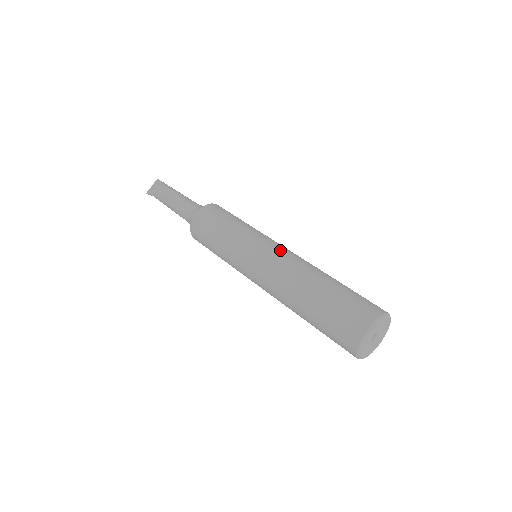
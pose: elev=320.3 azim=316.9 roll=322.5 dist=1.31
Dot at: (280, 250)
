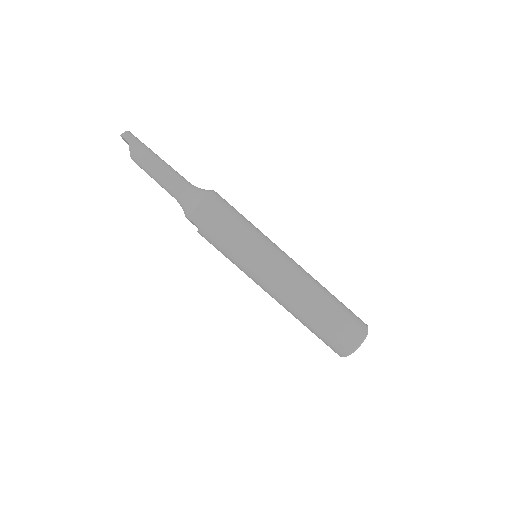
Dot at: (269, 285)
